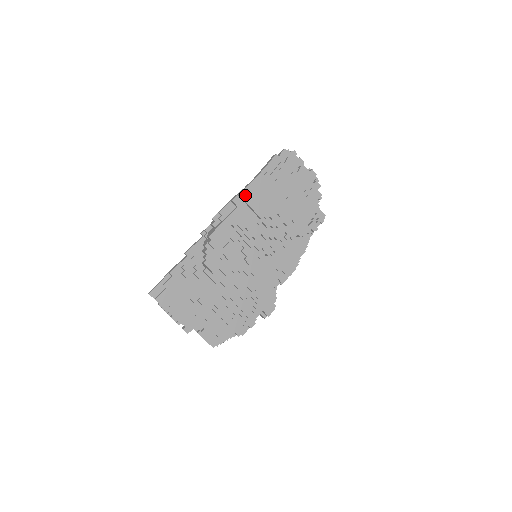
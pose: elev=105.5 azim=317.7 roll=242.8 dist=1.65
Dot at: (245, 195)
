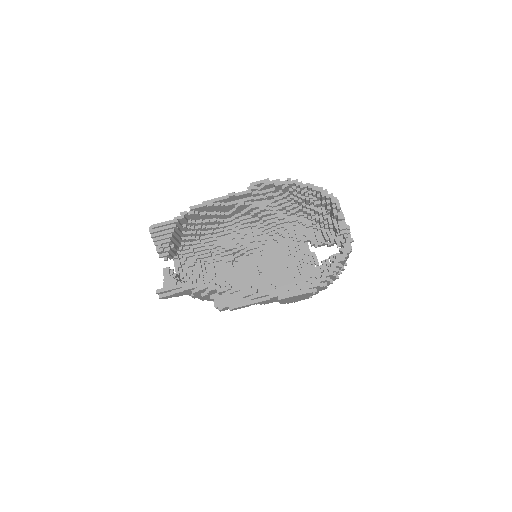
Dot at: (283, 300)
